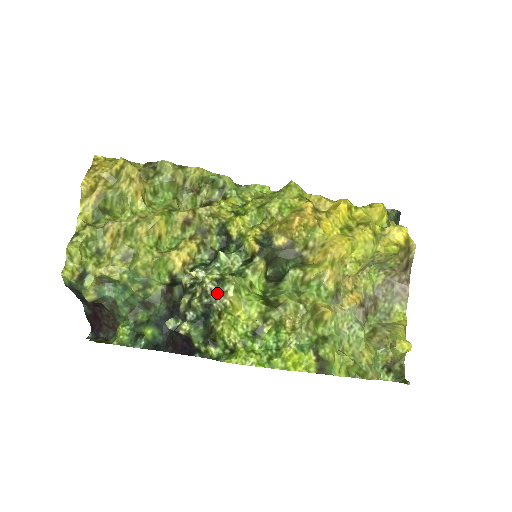
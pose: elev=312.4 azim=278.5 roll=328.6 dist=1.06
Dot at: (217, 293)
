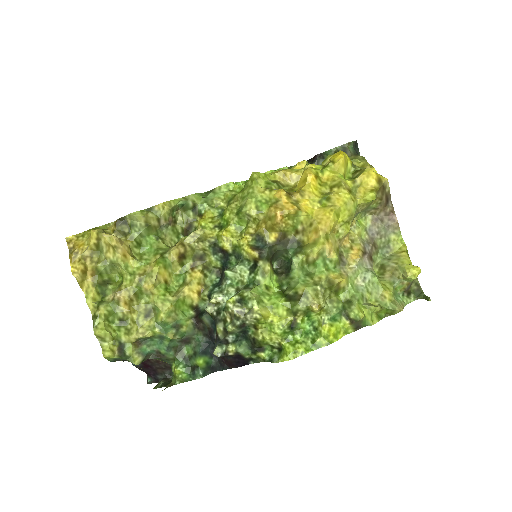
Dot at: (244, 312)
